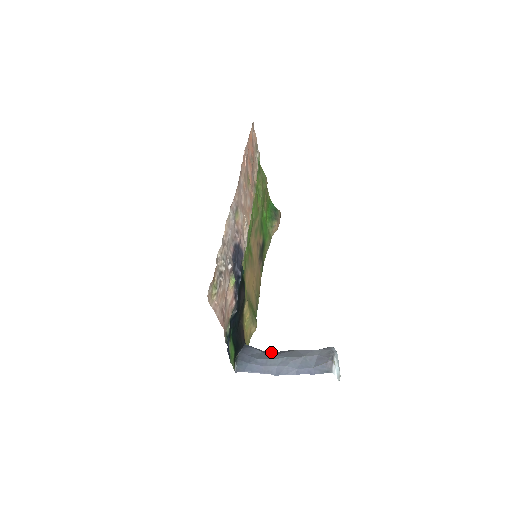
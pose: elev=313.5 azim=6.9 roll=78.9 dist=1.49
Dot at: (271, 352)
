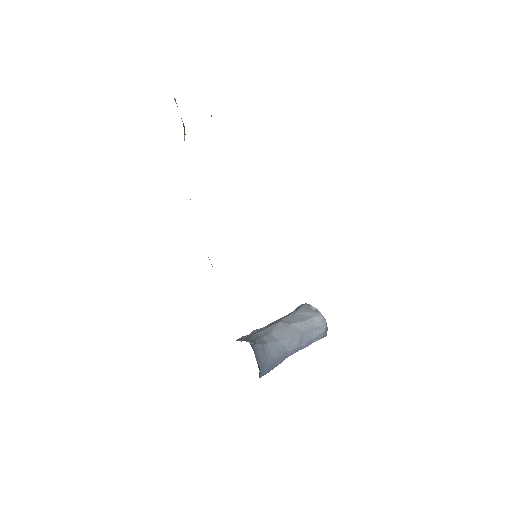
Dot at: (271, 337)
